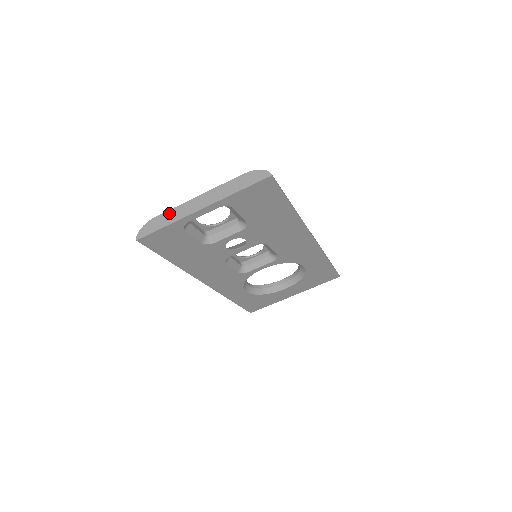
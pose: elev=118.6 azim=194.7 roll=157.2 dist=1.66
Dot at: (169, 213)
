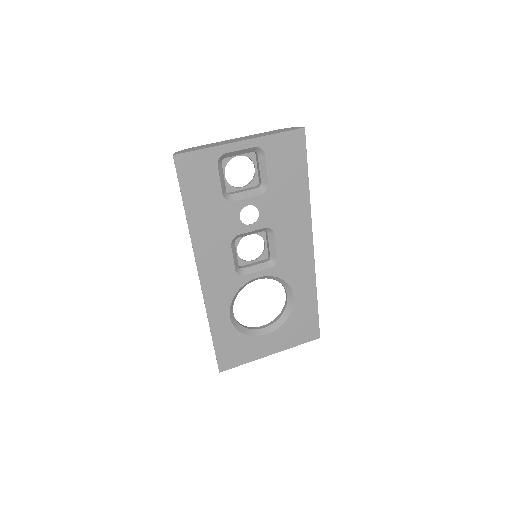
Dot at: (208, 144)
